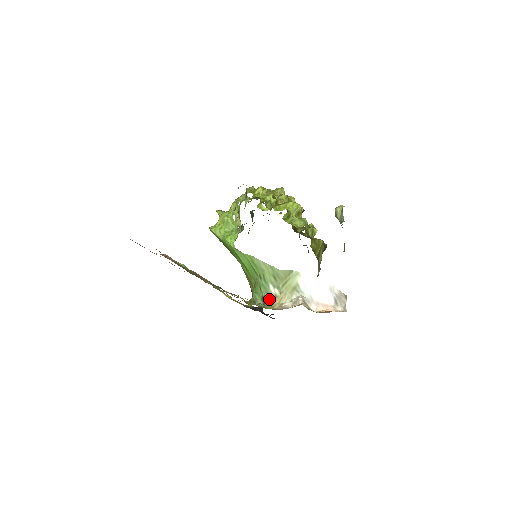
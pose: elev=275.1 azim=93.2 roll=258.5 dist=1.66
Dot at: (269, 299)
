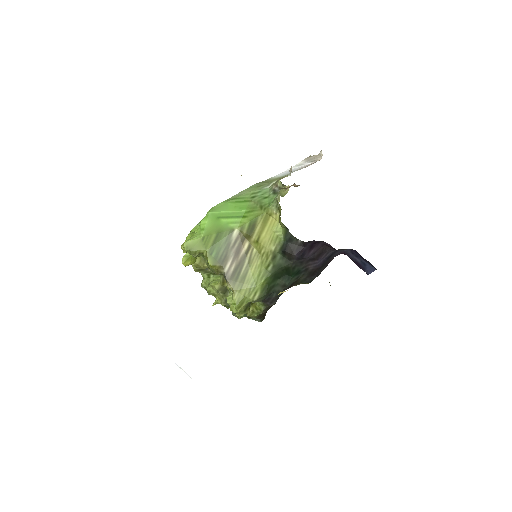
Dot at: (276, 183)
